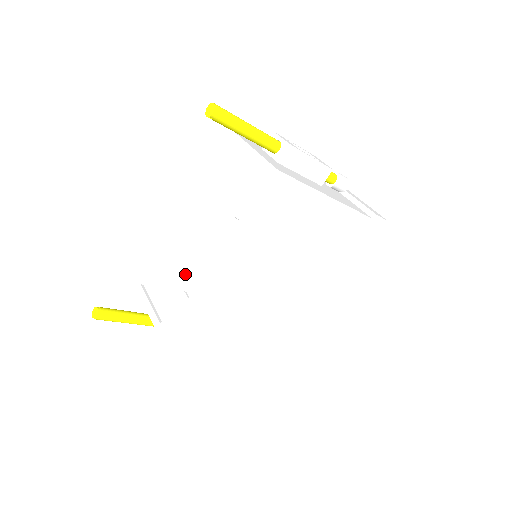
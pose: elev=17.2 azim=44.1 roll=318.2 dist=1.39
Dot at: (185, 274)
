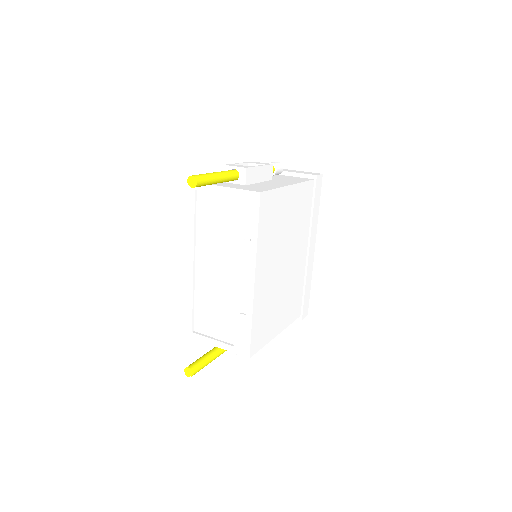
Dot at: (229, 302)
